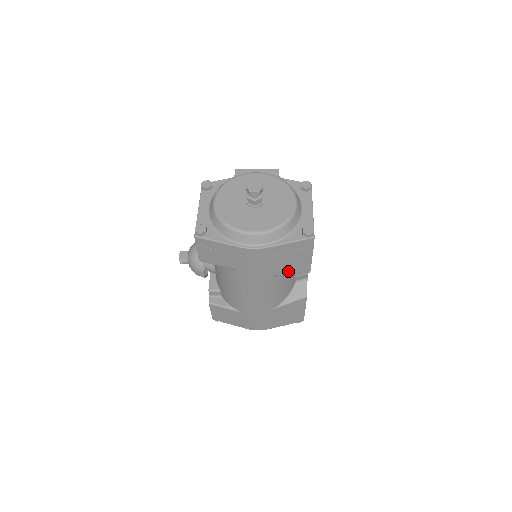
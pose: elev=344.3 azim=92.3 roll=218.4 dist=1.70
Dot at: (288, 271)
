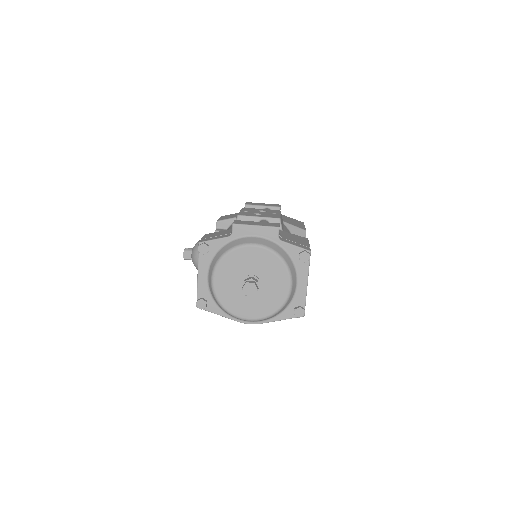
Dot at: occluded
